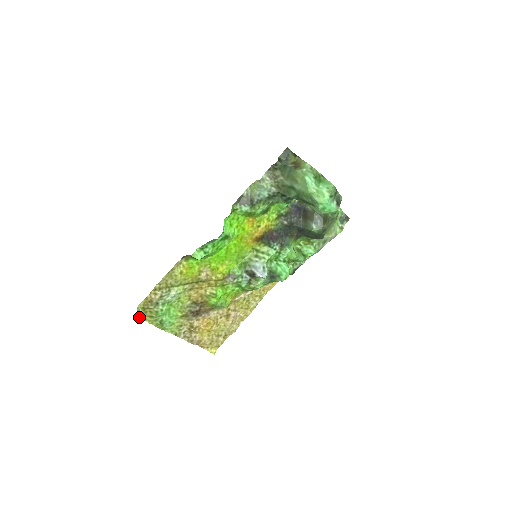
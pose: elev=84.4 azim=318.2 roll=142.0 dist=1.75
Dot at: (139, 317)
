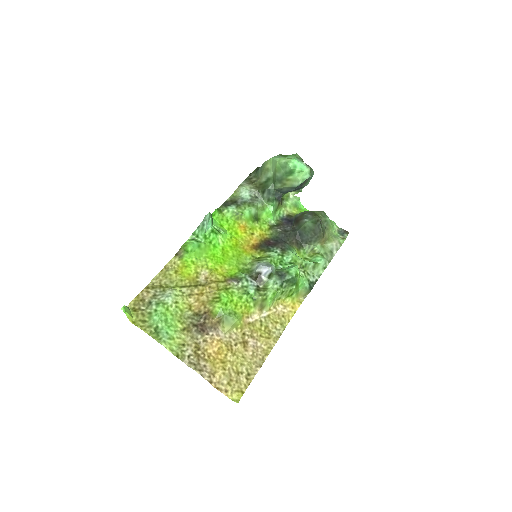
Dot at: (128, 313)
